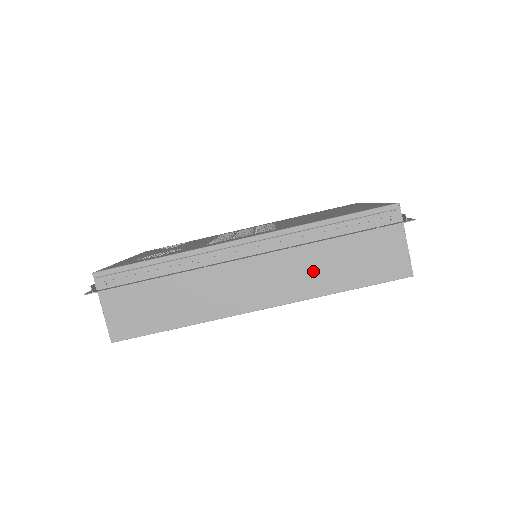
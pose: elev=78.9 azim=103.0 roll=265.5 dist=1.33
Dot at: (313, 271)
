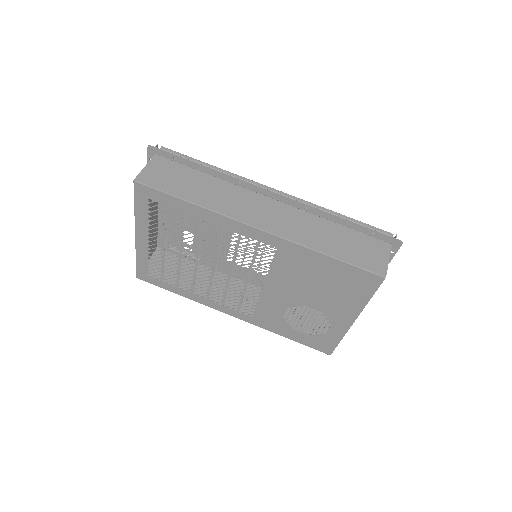
Dot at: (312, 231)
